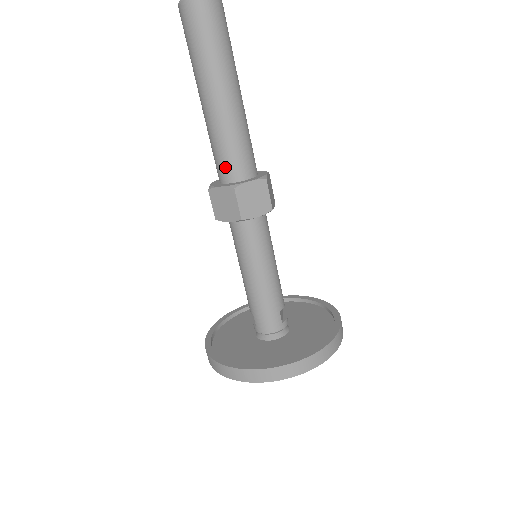
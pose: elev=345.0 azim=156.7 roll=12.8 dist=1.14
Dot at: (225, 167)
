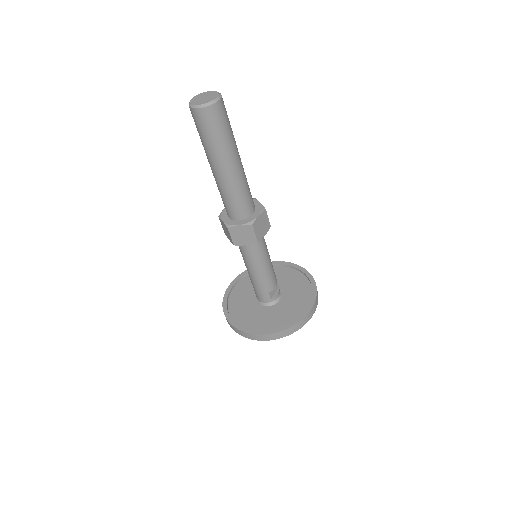
Dot at: (226, 209)
